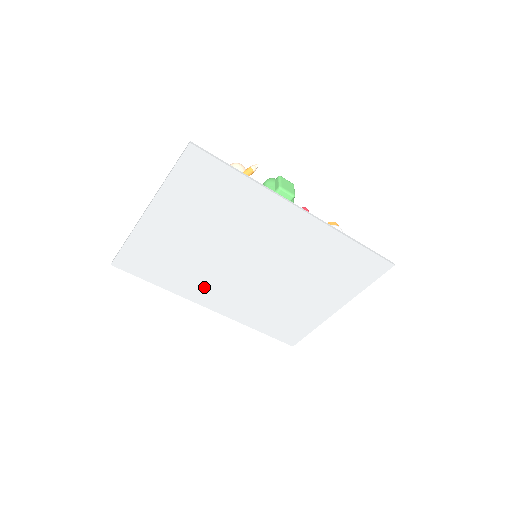
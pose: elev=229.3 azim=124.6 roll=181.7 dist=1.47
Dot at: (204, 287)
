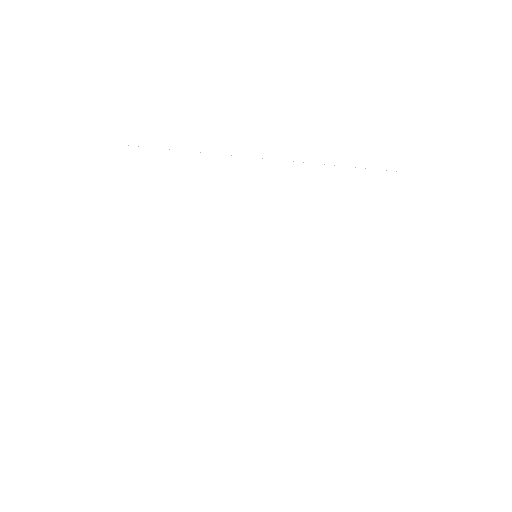
Dot at: (219, 324)
